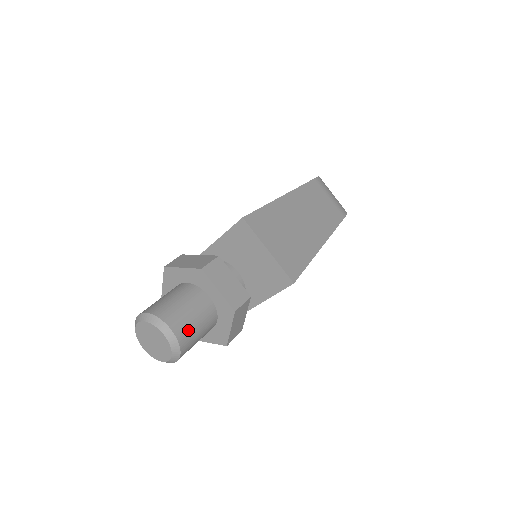
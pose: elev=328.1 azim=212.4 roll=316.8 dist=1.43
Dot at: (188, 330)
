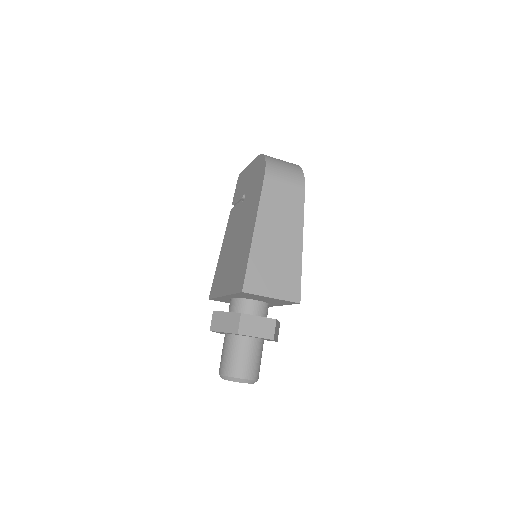
Dot at: (254, 368)
